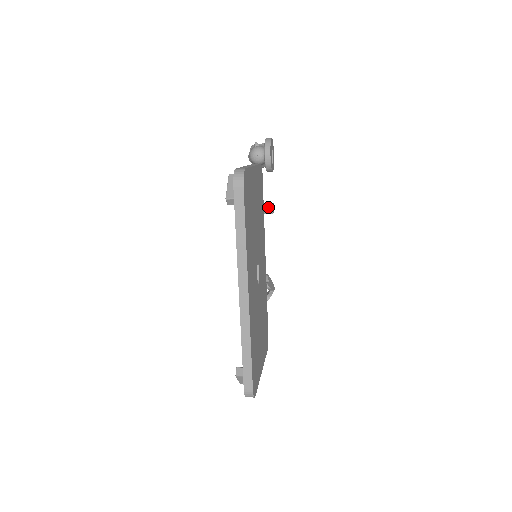
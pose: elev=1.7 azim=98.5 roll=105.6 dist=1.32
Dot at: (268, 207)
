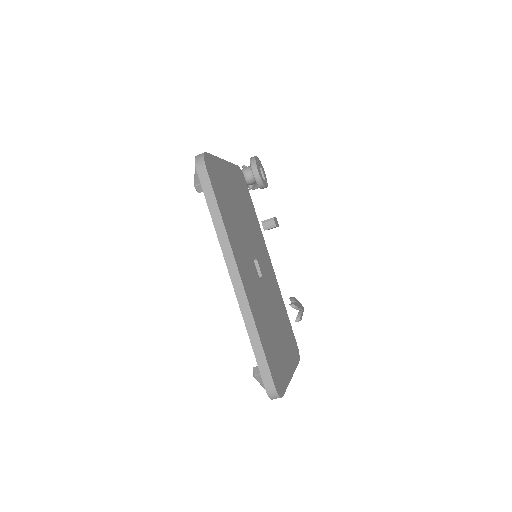
Dot at: (270, 221)
